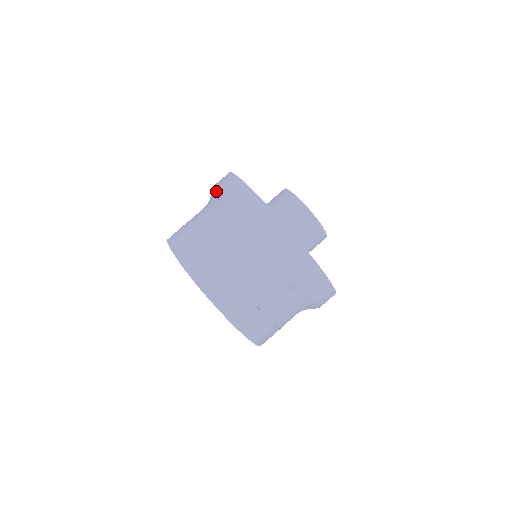
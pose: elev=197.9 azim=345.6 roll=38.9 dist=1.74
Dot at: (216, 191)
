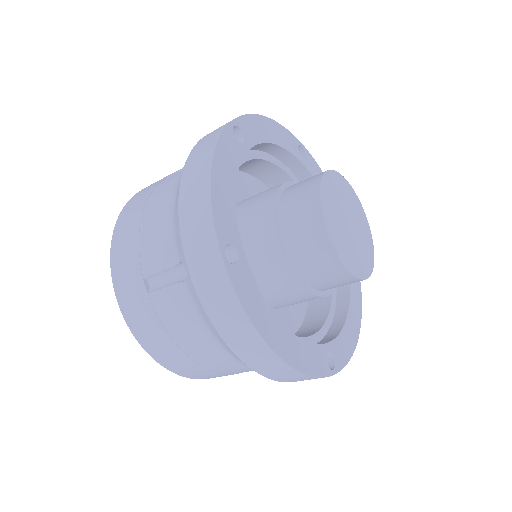
Dot at: (180, 241)
